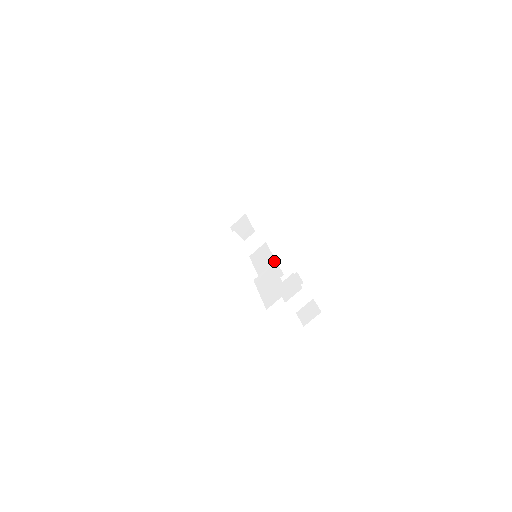
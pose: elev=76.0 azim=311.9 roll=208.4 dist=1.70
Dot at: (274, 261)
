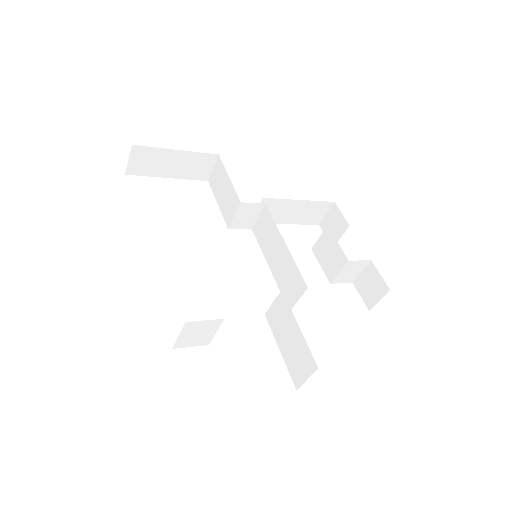
Dot at: (287, 252)
